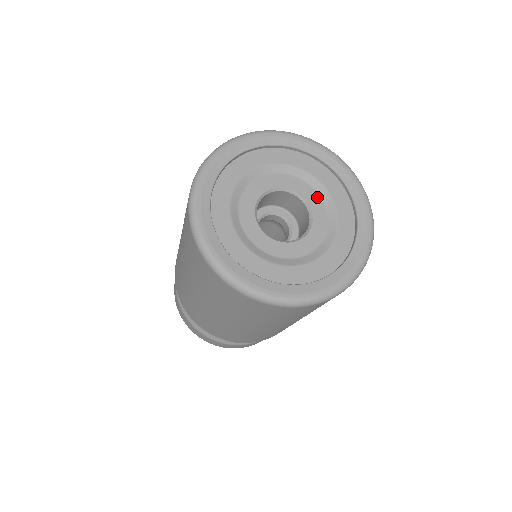
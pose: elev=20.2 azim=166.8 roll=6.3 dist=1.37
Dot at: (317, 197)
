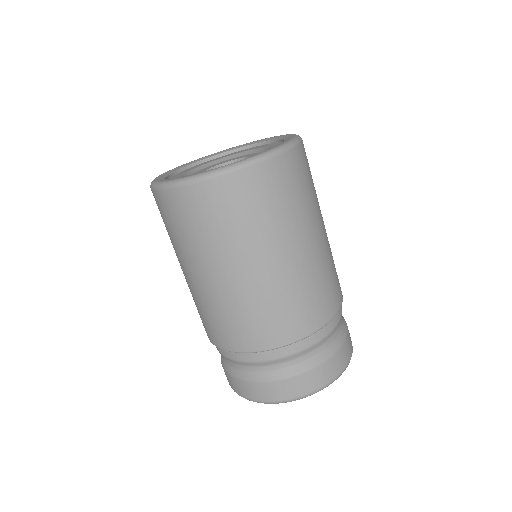
Dot at: occluded
